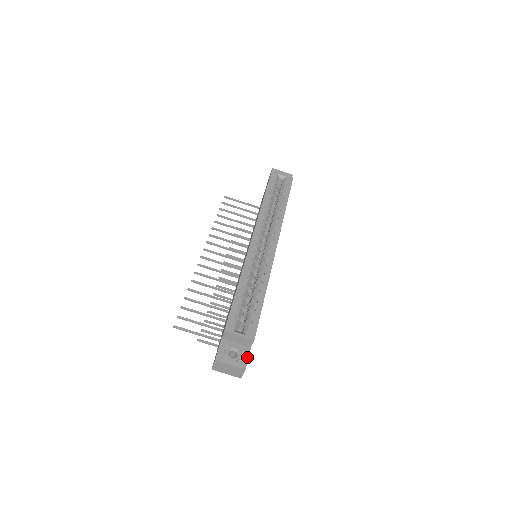
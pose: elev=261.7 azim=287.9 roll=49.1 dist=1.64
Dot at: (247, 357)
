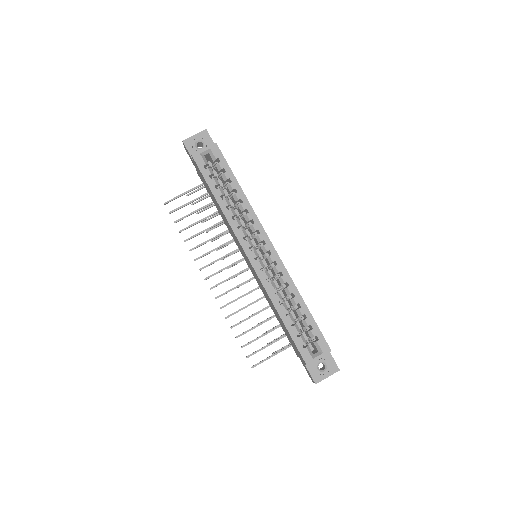
Dot at: (333, 360)
